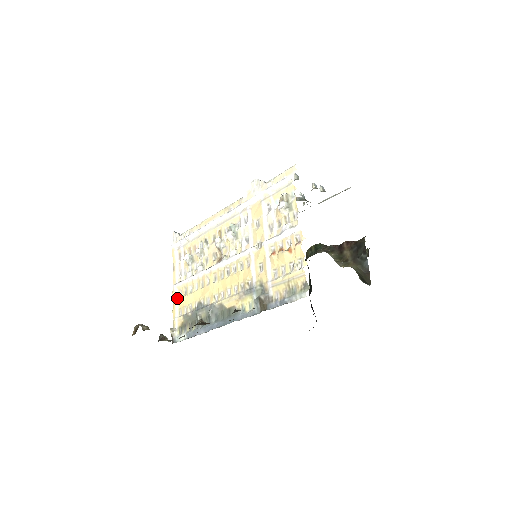
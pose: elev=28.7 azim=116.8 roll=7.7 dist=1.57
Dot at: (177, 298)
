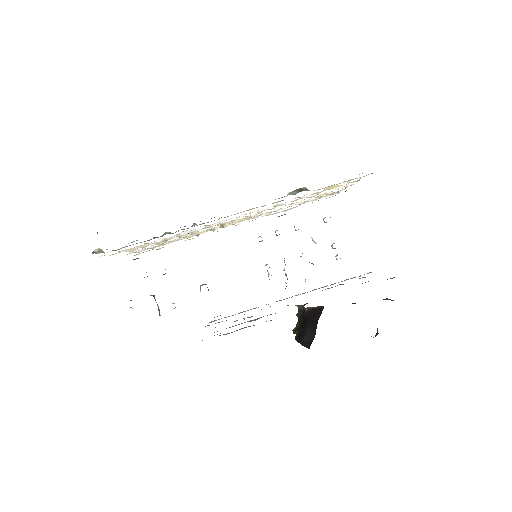
Dot at: occluded
